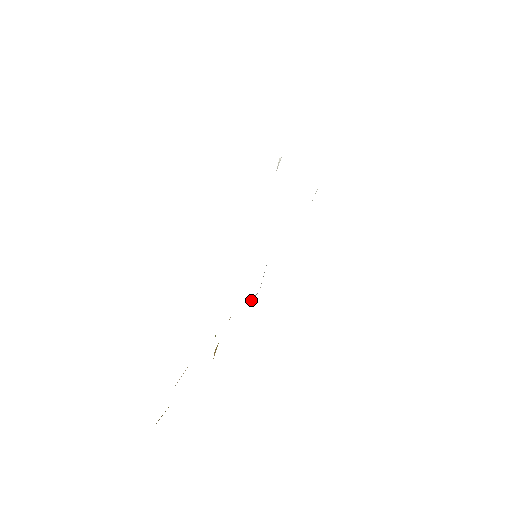
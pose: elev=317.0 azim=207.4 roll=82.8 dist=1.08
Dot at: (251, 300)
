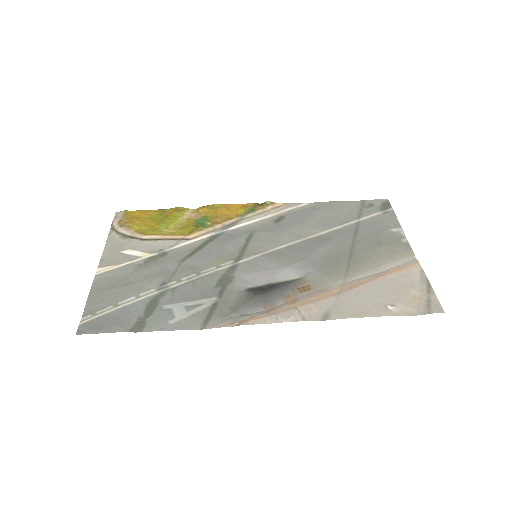
Dot at: (267, 204)
